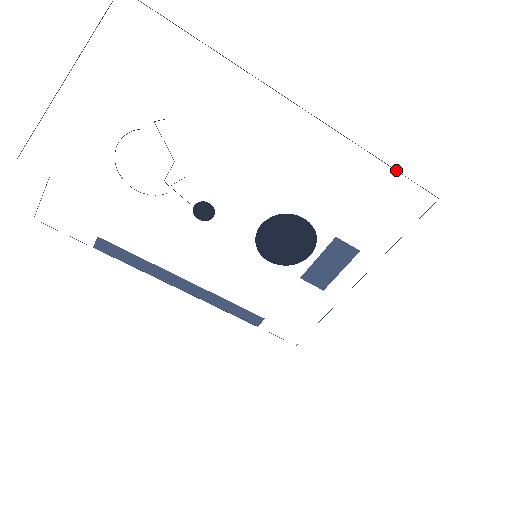
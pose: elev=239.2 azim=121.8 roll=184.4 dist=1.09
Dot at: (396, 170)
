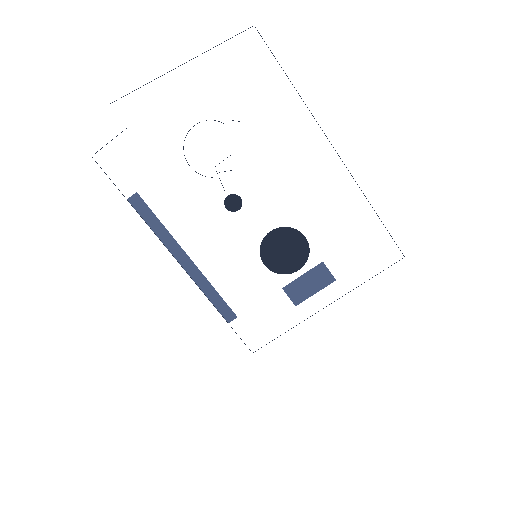
Dot at: (383, 224)
